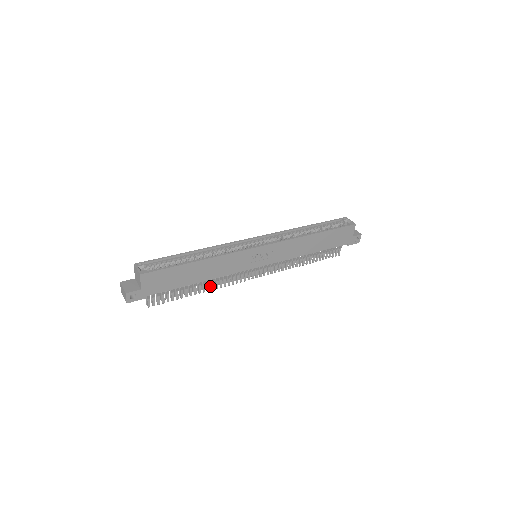
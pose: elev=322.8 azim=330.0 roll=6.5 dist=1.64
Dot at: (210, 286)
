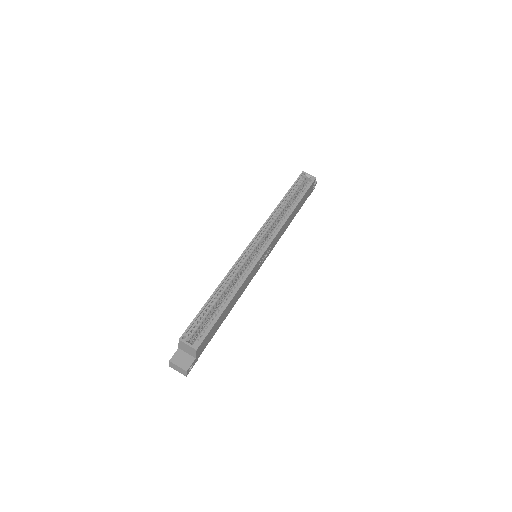
Dot at: occluded
